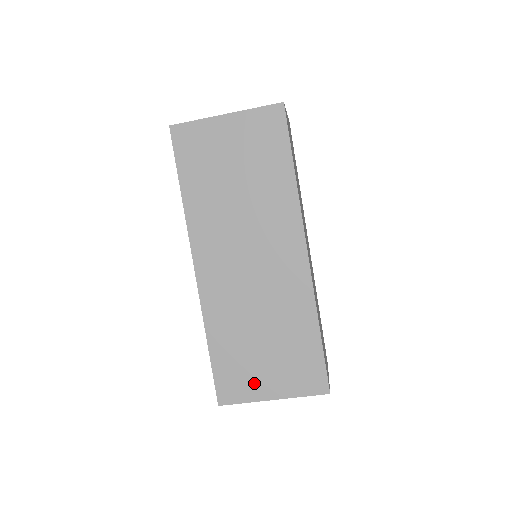
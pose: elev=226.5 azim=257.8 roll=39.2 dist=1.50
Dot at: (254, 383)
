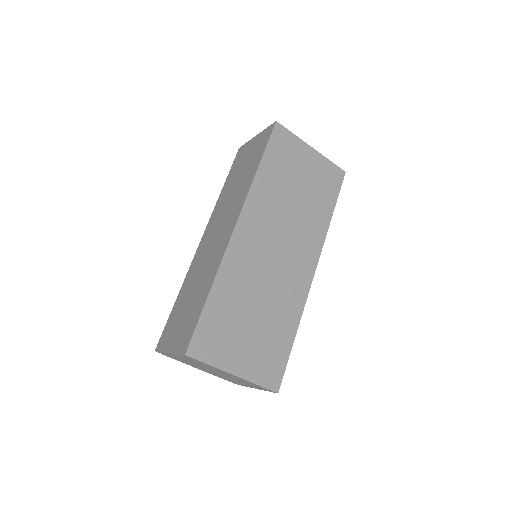
Dot at: (227, 351)
